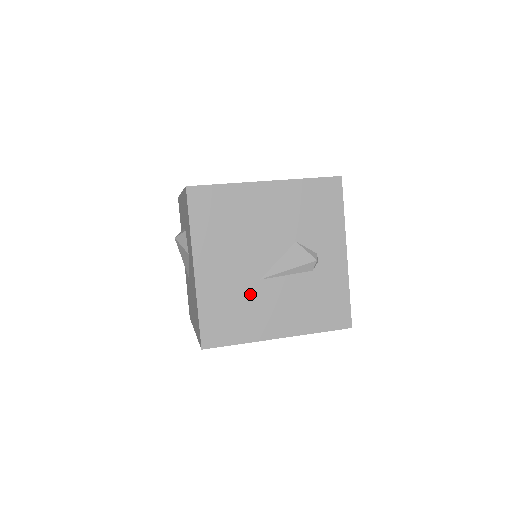
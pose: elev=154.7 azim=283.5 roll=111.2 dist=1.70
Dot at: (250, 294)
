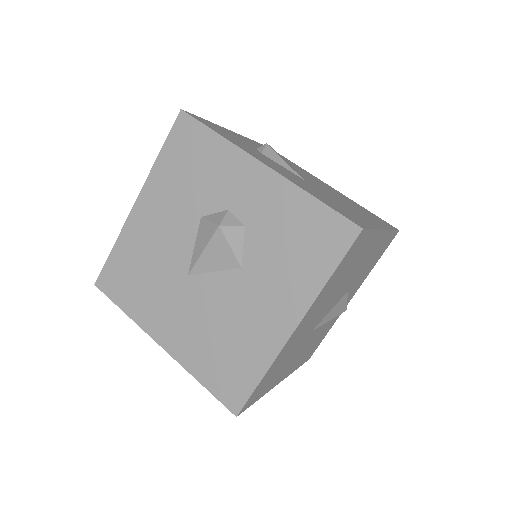
Dot at: (298, 347)
